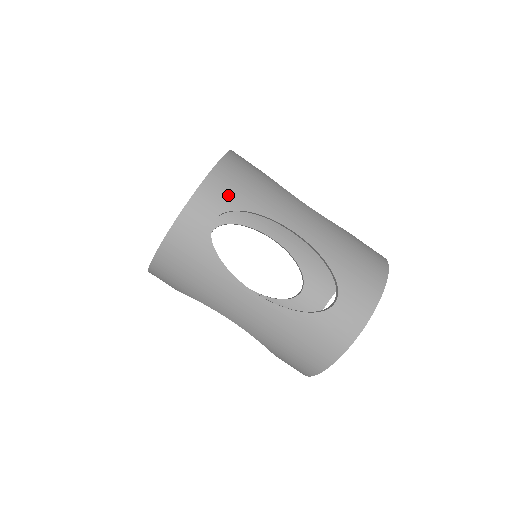
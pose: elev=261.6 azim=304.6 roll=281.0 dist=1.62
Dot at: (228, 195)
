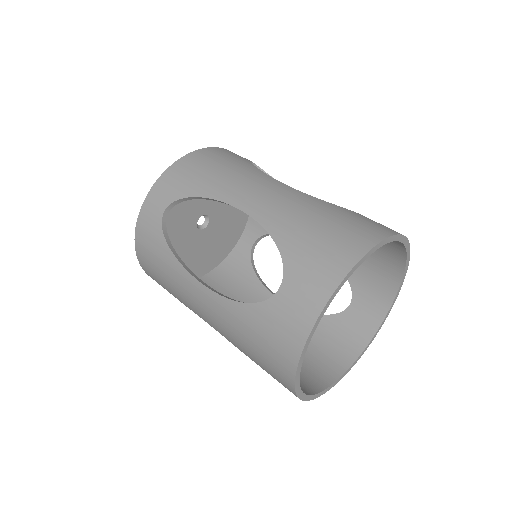
Dot at: occluded
